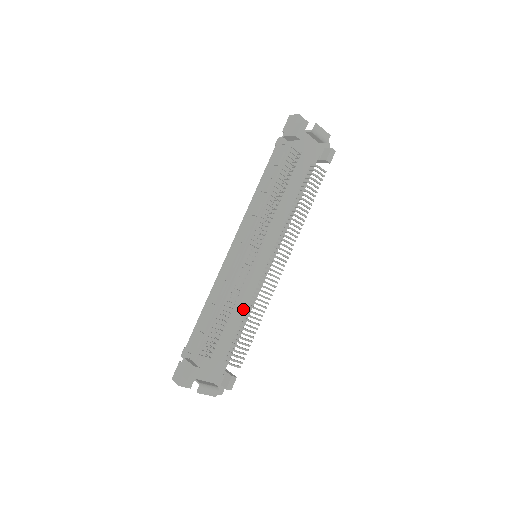
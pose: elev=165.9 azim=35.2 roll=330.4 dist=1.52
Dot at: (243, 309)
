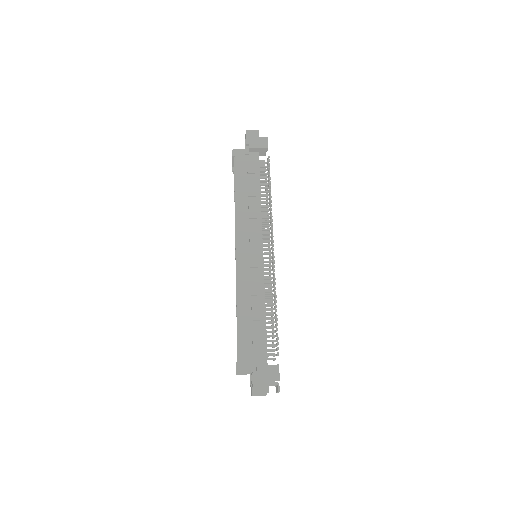
Dot at: occluded
